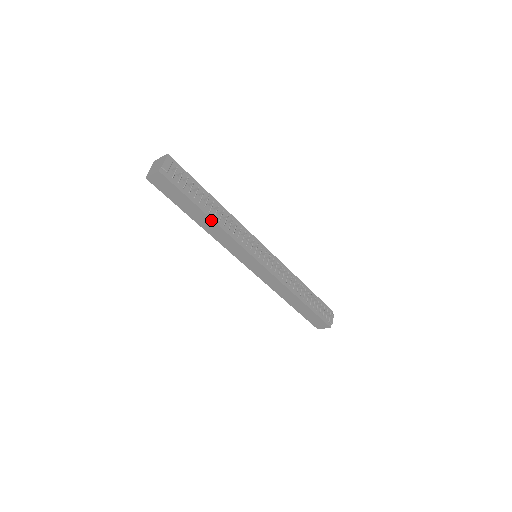
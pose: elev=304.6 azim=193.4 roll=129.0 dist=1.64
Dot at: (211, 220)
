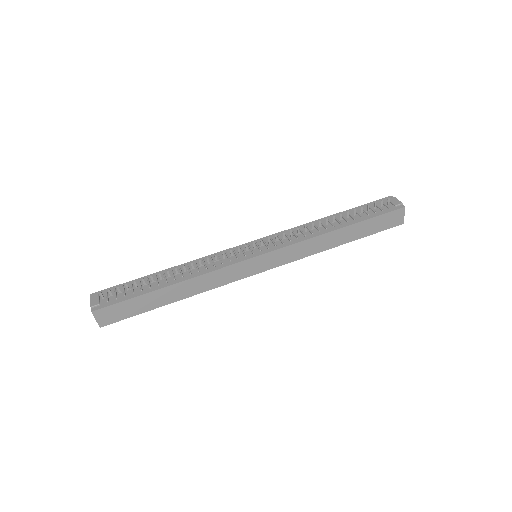
Dot at: (176, 285)
